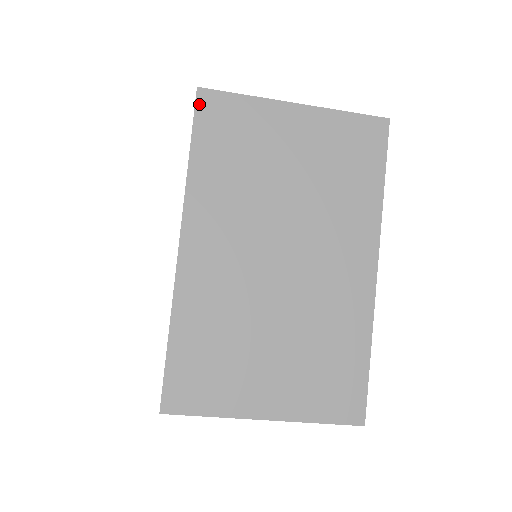
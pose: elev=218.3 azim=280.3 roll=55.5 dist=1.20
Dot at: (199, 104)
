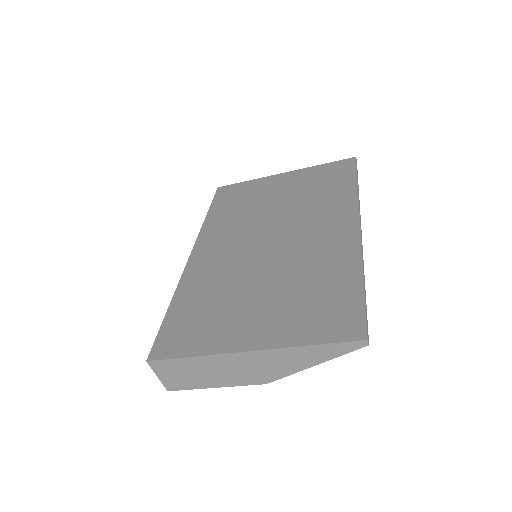
Dot at: (218, 193)
